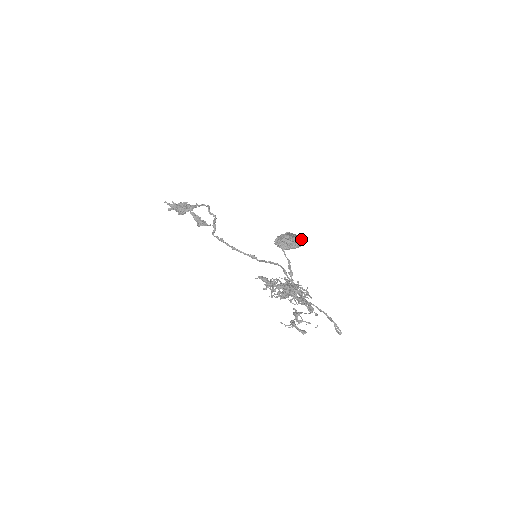
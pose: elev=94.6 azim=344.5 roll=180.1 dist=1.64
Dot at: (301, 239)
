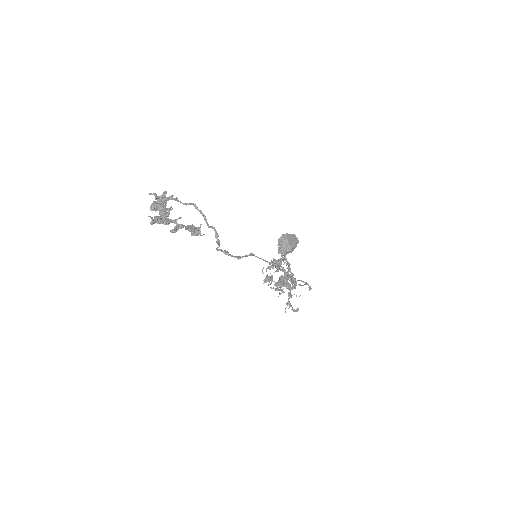
Dot at: (297, 240)
